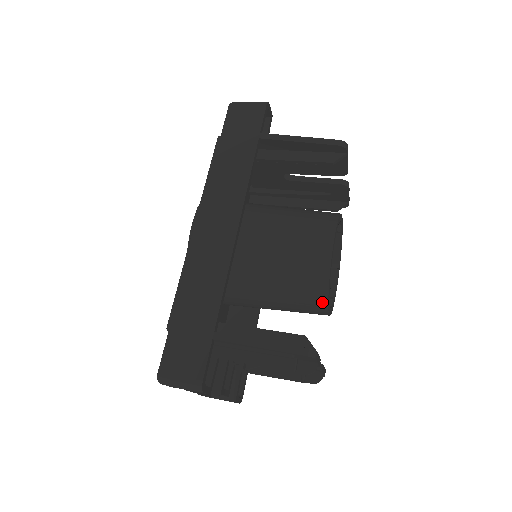
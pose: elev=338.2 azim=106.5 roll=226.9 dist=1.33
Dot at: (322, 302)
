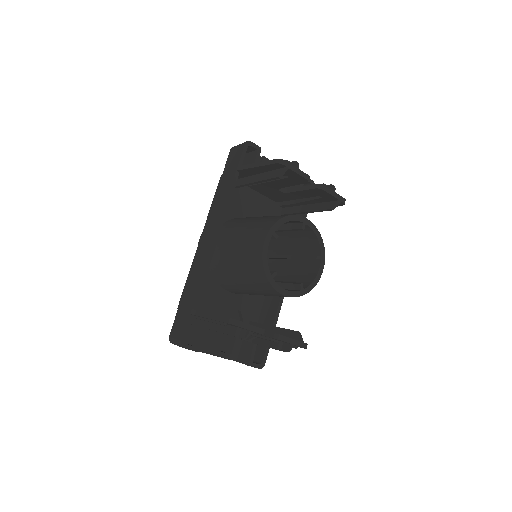
Dot at: (269, 286)
